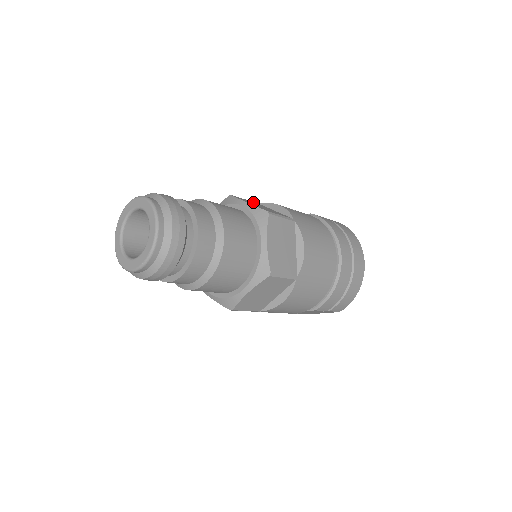
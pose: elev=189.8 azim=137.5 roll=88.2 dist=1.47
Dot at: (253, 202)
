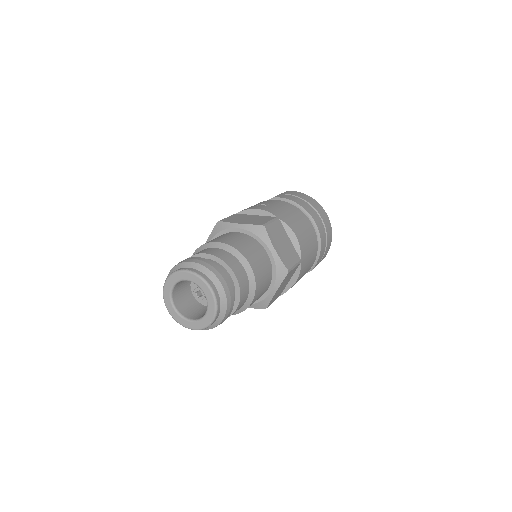
Dot at: (235, 216)
